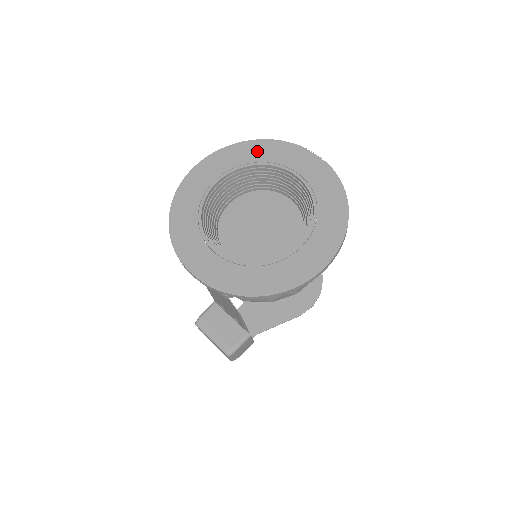
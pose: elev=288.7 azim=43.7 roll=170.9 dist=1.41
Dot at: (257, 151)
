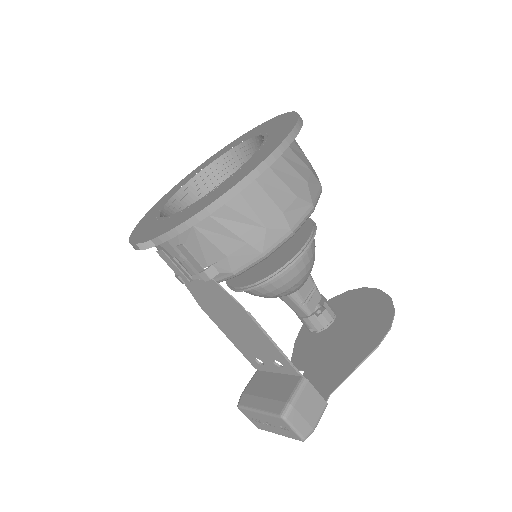
Dot at: (213, 158)
